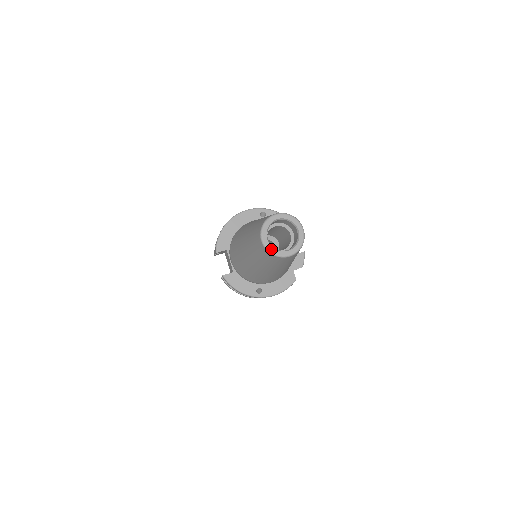
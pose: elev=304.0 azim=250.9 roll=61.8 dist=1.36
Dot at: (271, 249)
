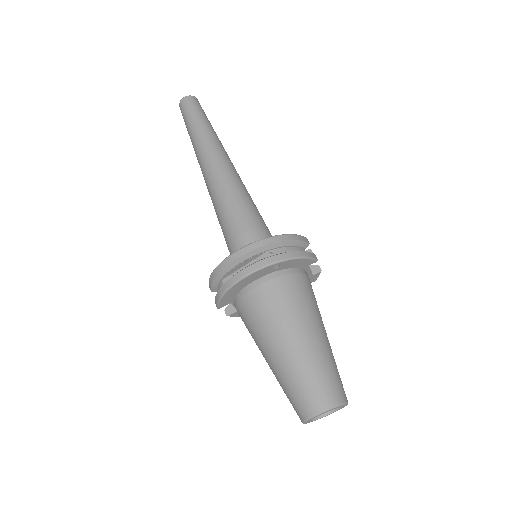
Dot at: occluded
